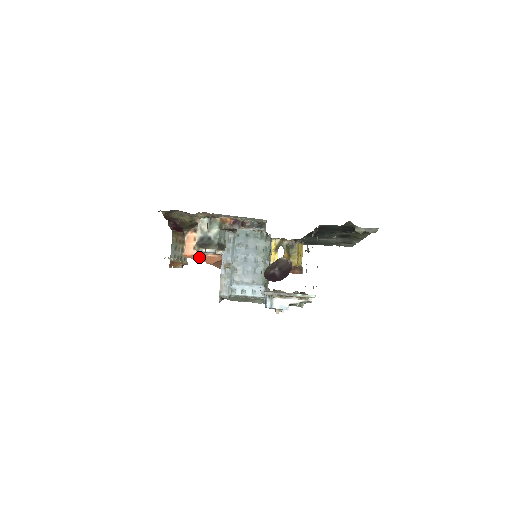
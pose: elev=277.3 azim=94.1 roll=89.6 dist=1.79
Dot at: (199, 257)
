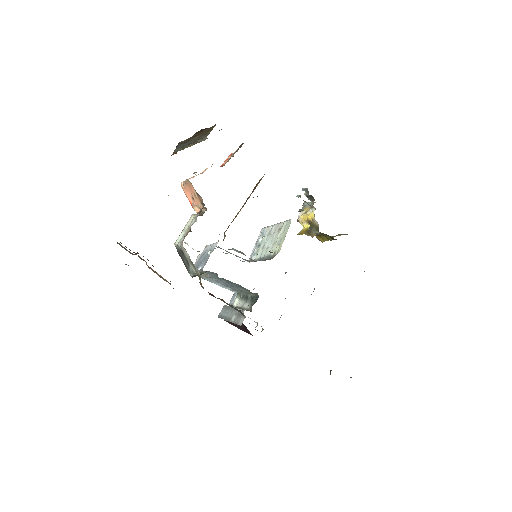
Dot at: occluded
